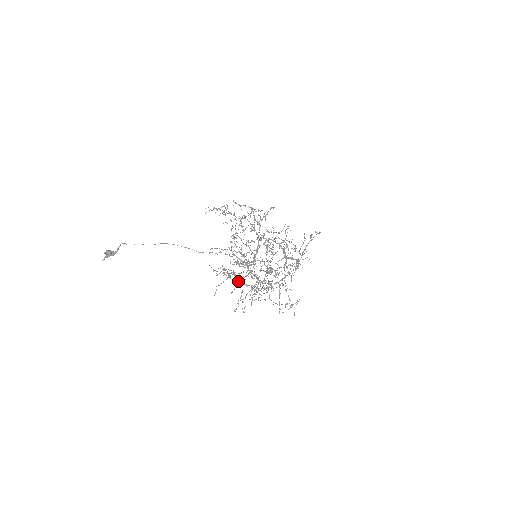
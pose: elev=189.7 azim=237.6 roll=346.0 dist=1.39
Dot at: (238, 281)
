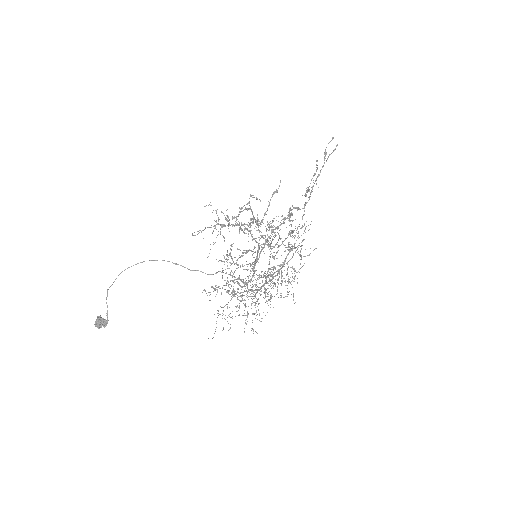
Dot at: (237, 249)
